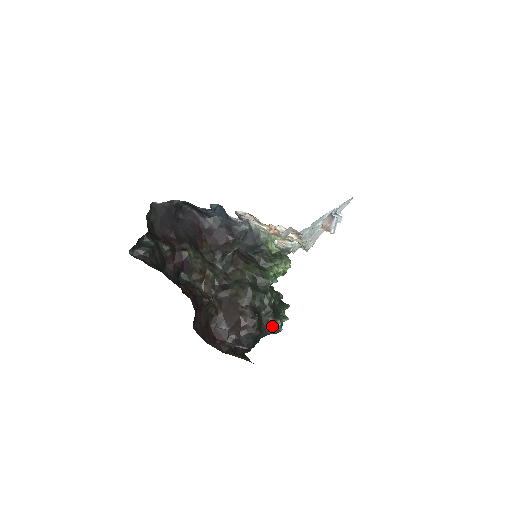
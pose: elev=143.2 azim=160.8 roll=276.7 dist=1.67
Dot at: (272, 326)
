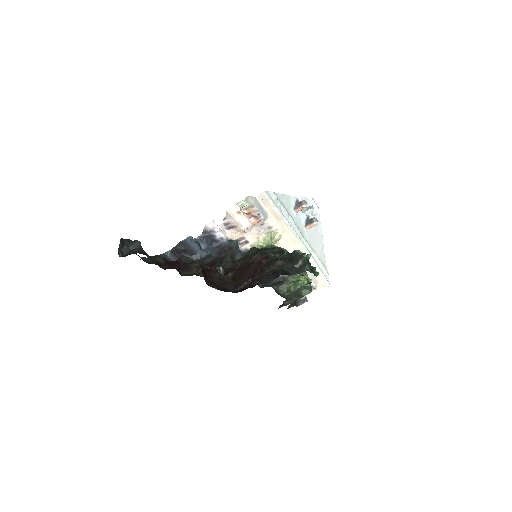
Dot at: (294, 258)
